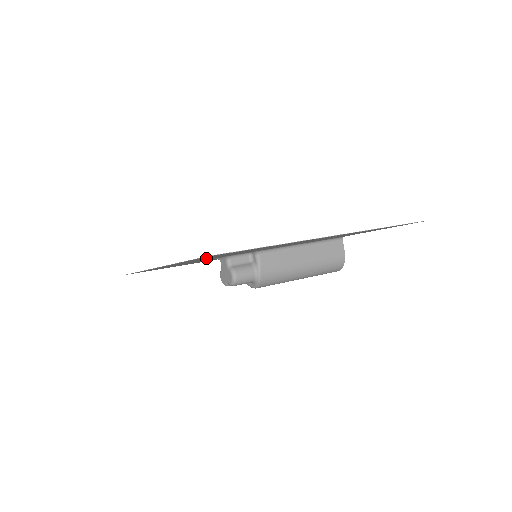
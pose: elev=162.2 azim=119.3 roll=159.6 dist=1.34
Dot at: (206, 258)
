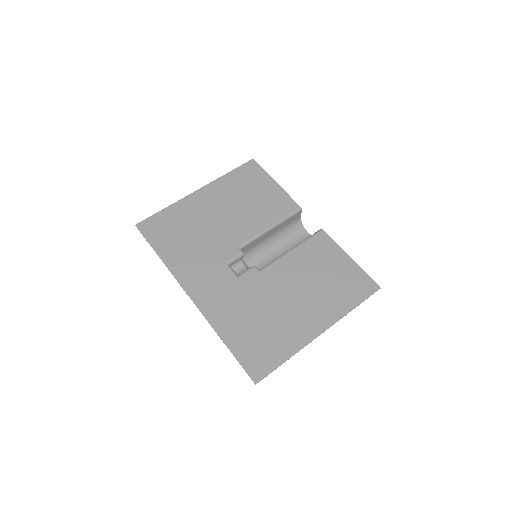
Dot at: (238, 330)
